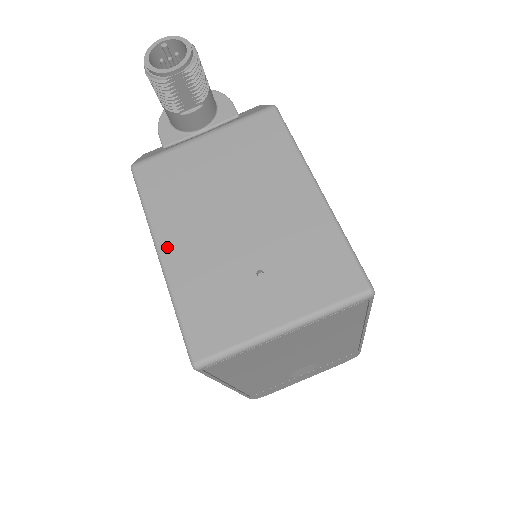
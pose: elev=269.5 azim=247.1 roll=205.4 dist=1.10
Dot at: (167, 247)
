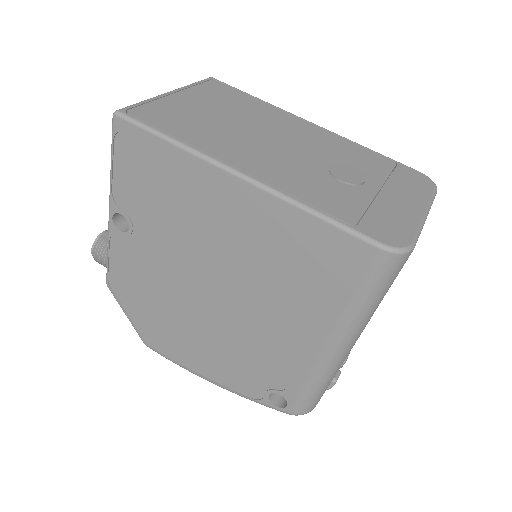
Dot at: occluded
